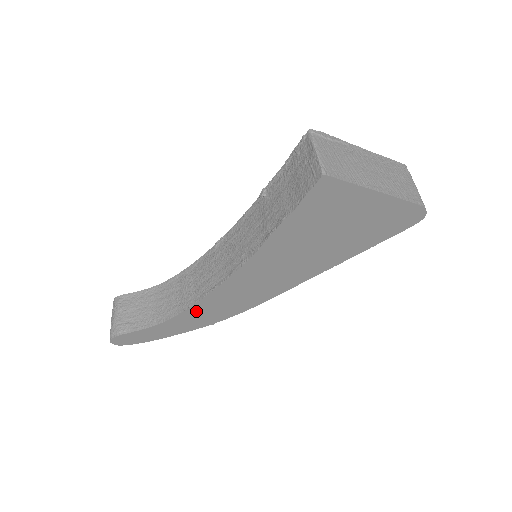
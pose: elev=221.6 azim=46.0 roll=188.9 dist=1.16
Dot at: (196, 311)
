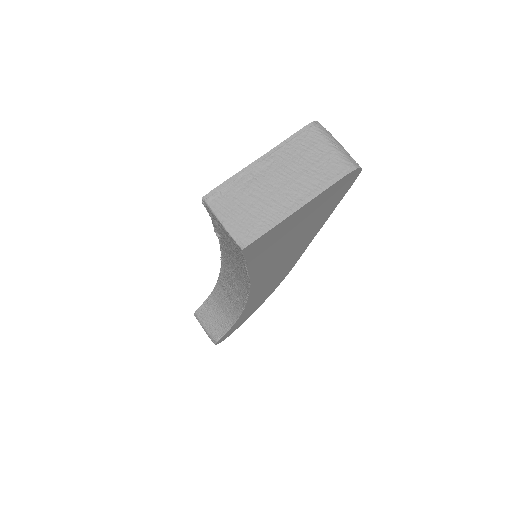
Dot at: (250, 306)
